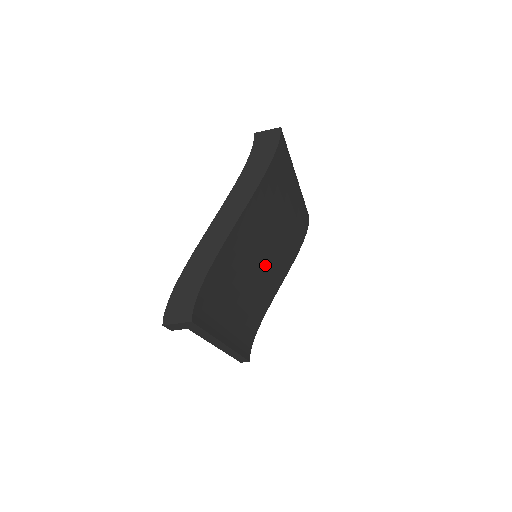
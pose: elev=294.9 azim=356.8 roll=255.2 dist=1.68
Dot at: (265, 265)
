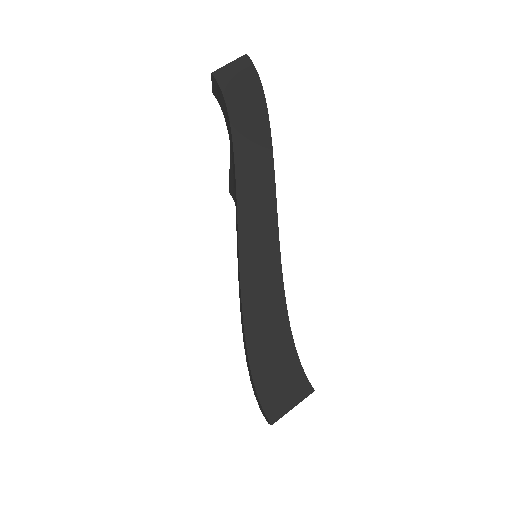
Dot at: occluded
